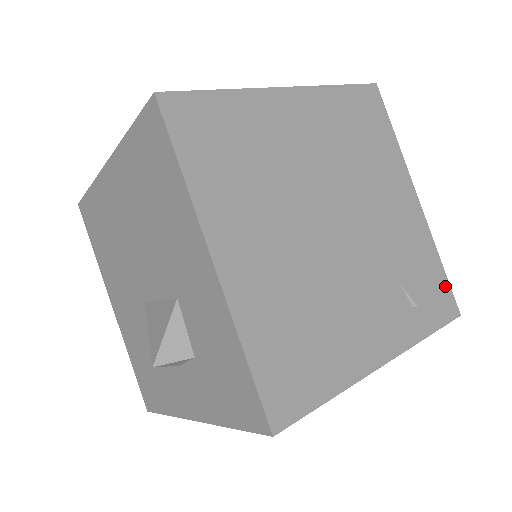
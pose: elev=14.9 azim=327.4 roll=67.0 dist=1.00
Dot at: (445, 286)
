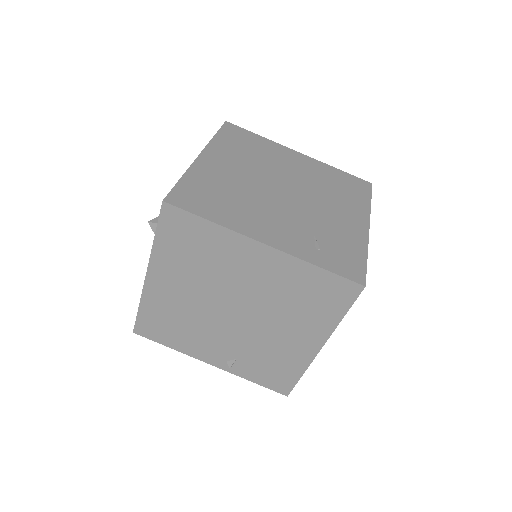
Dot at: (361, 266)
